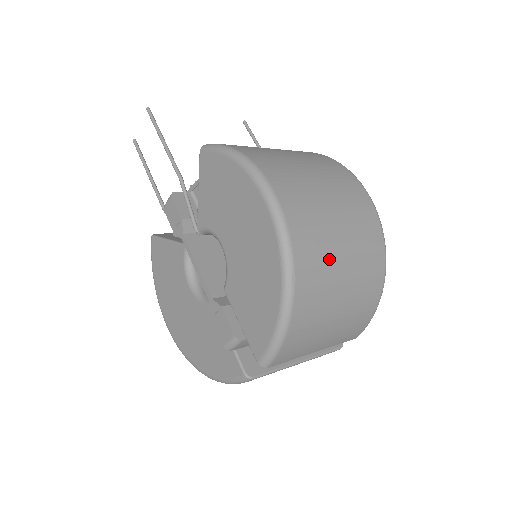
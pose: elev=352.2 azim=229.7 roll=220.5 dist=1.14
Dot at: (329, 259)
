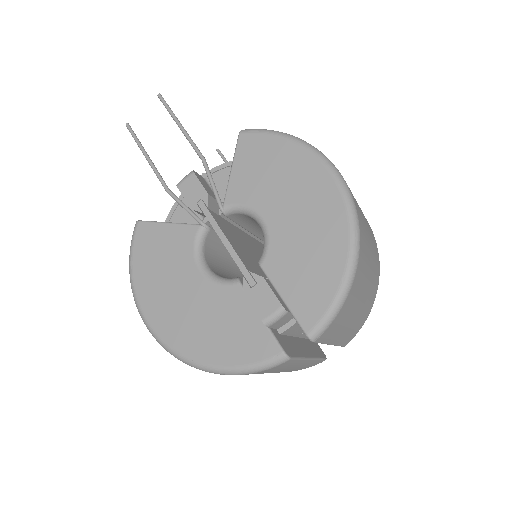
Dot at: (367, 243)
